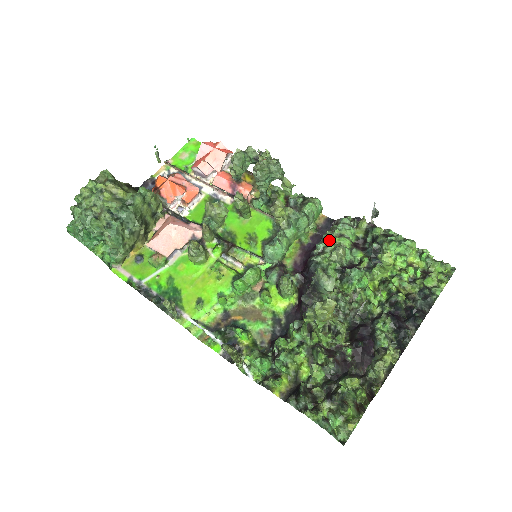
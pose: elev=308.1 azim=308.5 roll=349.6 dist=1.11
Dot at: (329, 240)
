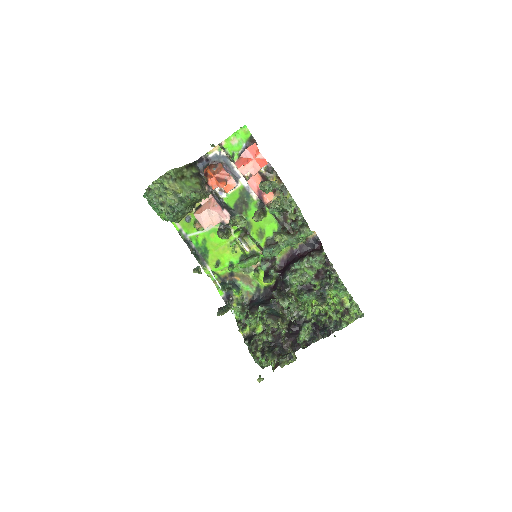
Dot at: (302, 267)
